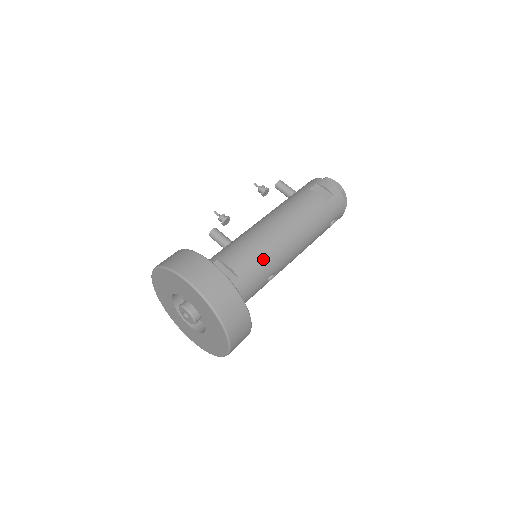
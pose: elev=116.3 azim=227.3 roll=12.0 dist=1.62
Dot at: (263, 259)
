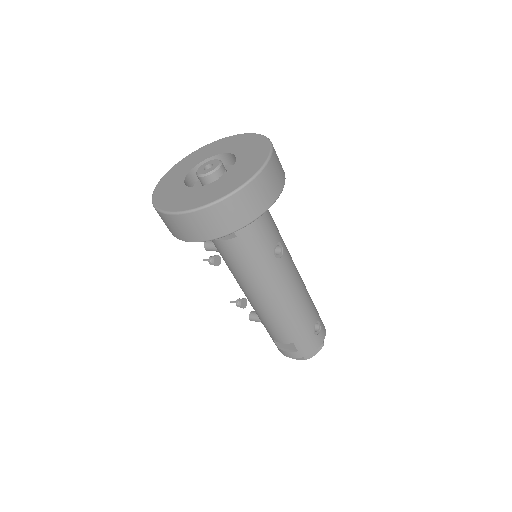
Dot at: occluded
